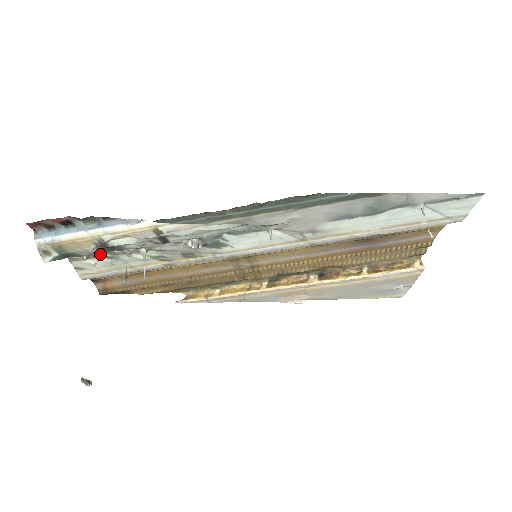
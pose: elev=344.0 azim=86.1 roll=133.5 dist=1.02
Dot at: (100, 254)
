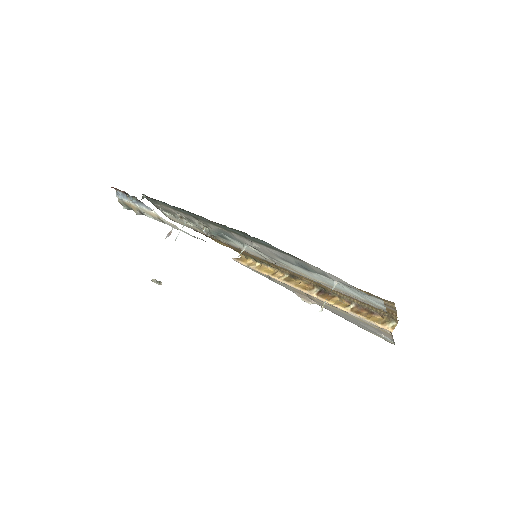
Dot at: (168, 211)
